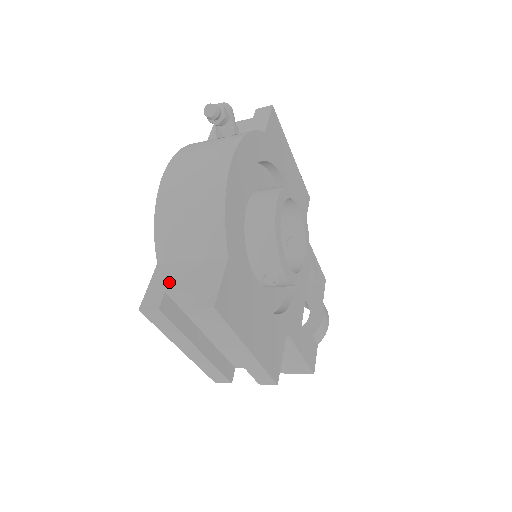
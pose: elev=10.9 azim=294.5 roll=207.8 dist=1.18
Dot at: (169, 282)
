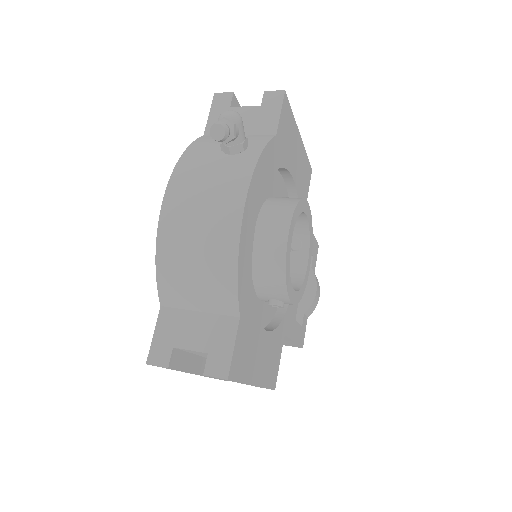
Dot at: (176, 335)
